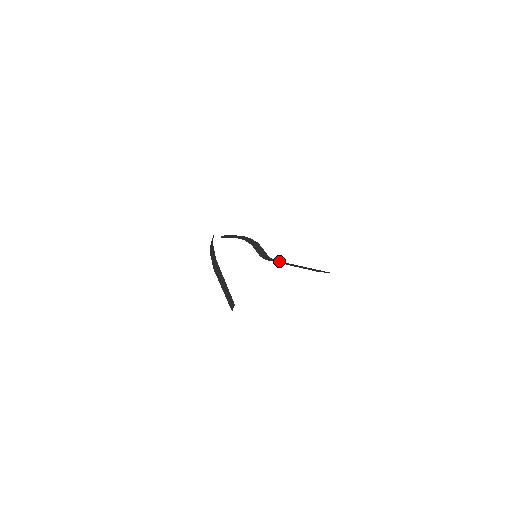
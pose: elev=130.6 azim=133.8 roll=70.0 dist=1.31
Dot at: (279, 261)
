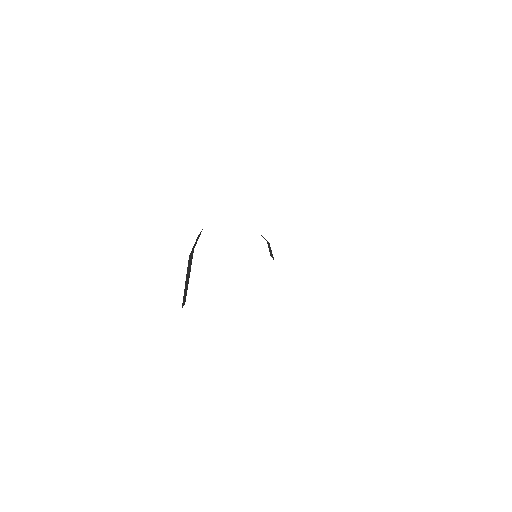
Dot at: occluded
